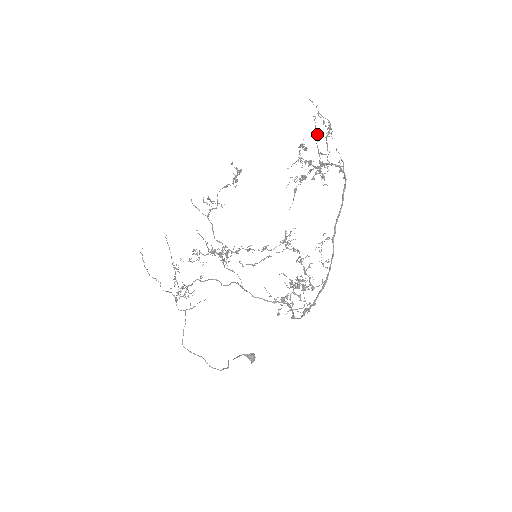
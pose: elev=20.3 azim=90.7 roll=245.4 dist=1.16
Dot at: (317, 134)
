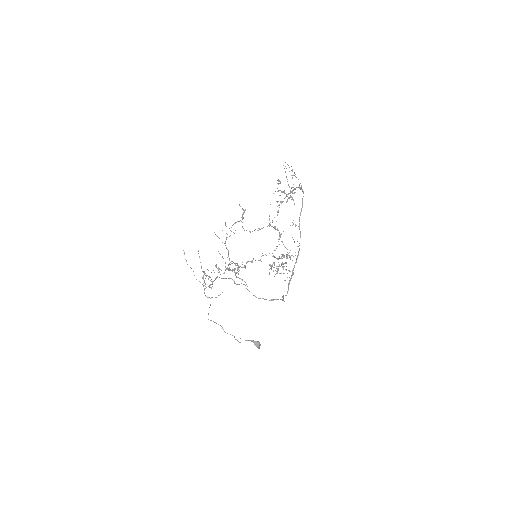
Dot at: occluded
